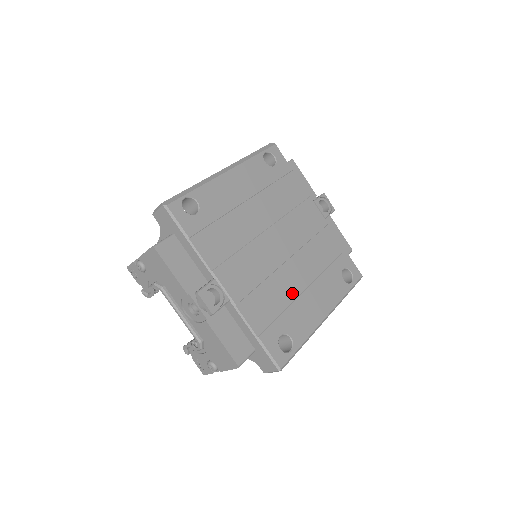
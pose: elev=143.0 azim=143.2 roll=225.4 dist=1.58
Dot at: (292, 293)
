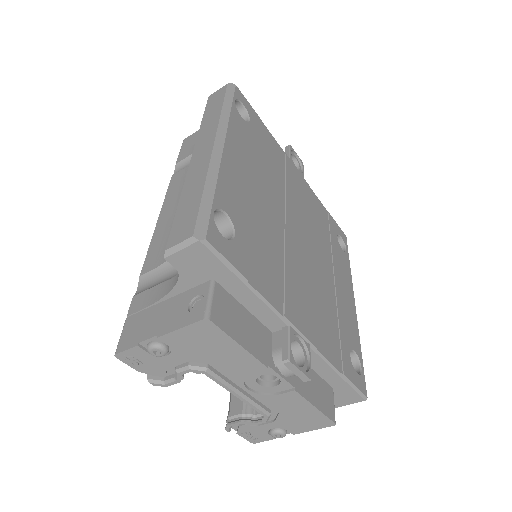
Dot at: (331, 294)
